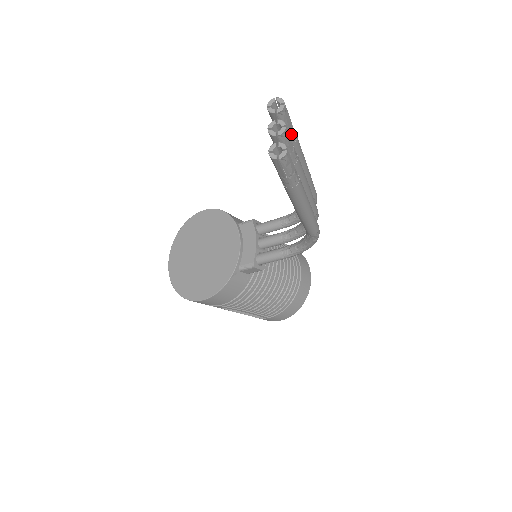
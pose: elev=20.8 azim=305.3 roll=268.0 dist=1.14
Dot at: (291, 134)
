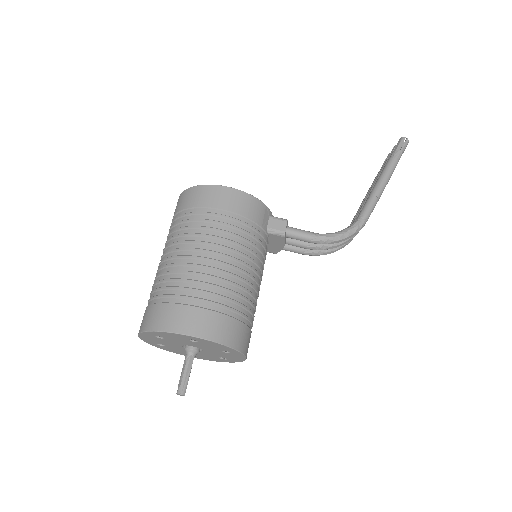
Dot at: occluded
